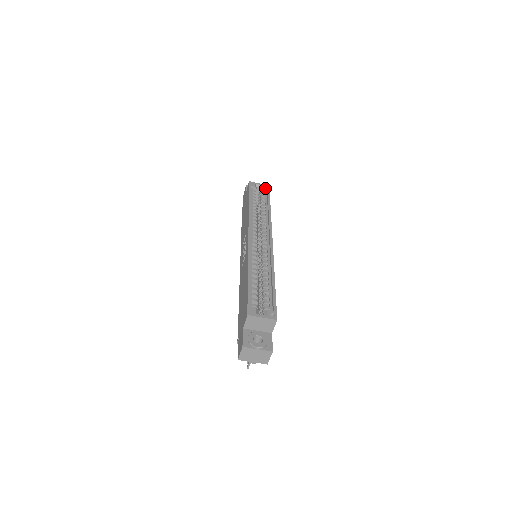
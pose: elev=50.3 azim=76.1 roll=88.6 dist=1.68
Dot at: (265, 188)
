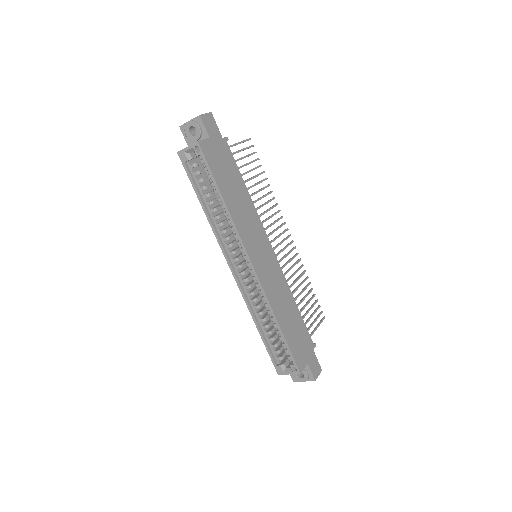
Dot at: (197, 154)
